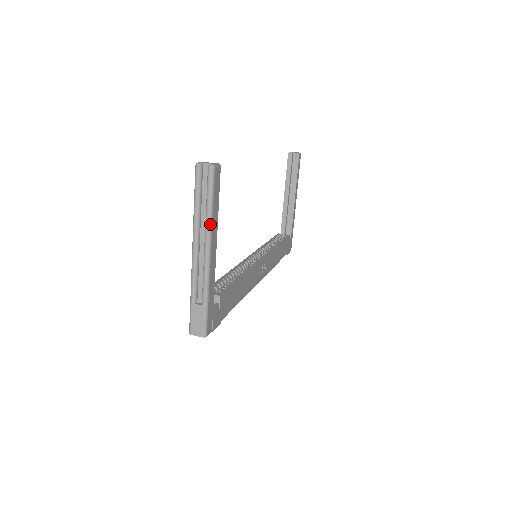
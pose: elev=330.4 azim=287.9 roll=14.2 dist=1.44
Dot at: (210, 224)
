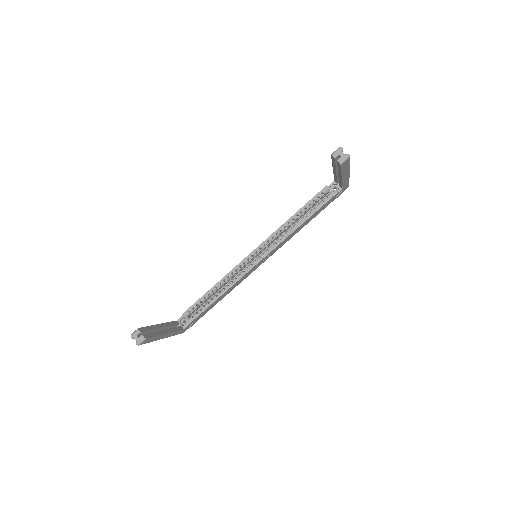
Dot at: occluded
